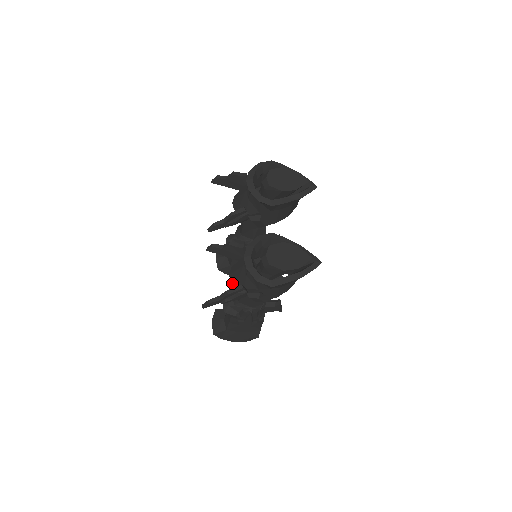
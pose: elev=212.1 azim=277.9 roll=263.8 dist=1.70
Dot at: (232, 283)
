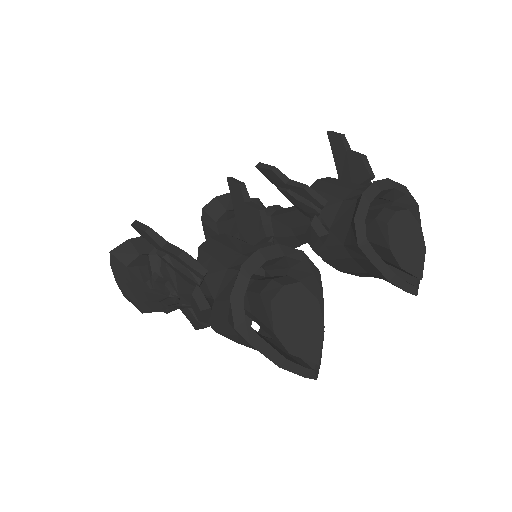
Dot at: (200, 249)
